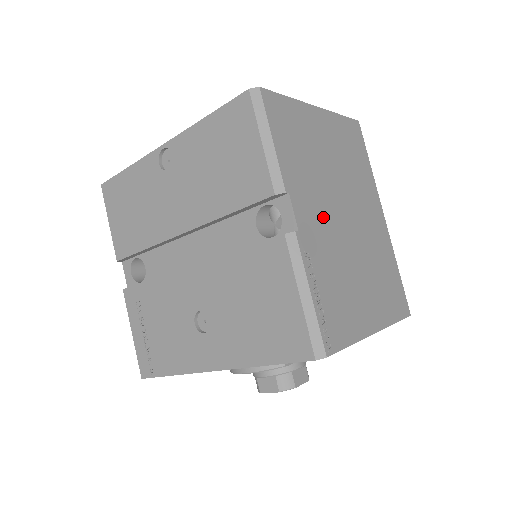
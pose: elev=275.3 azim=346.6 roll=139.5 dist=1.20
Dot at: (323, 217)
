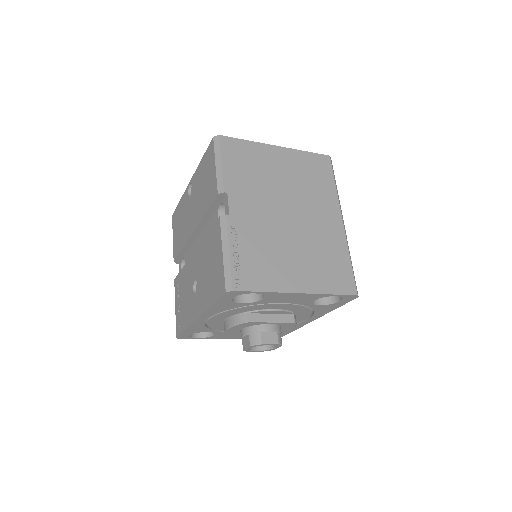
Dot at: (260, 211)
